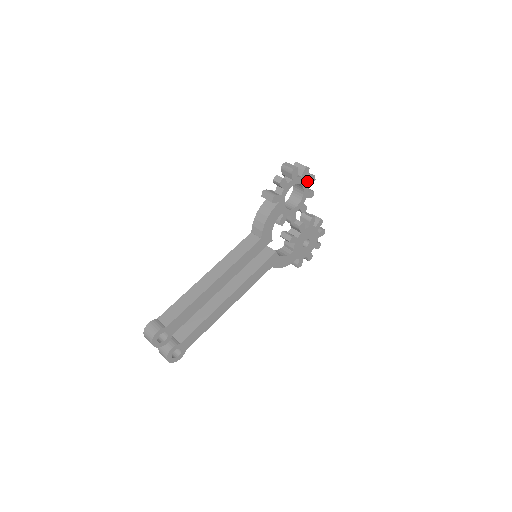
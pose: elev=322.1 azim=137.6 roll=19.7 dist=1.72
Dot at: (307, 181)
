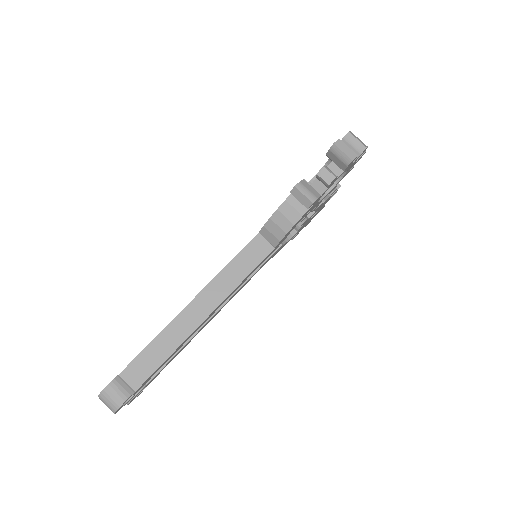
Dot at: occluded
